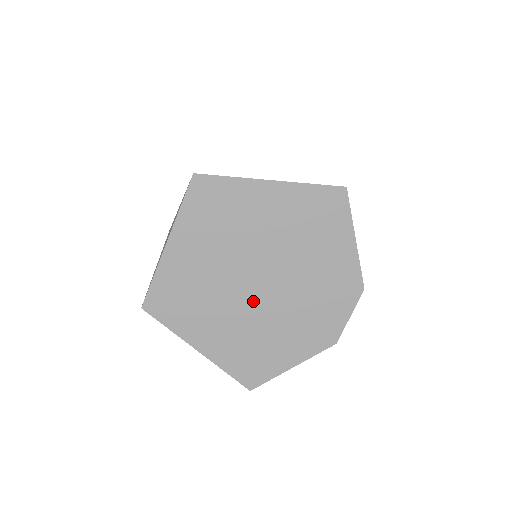
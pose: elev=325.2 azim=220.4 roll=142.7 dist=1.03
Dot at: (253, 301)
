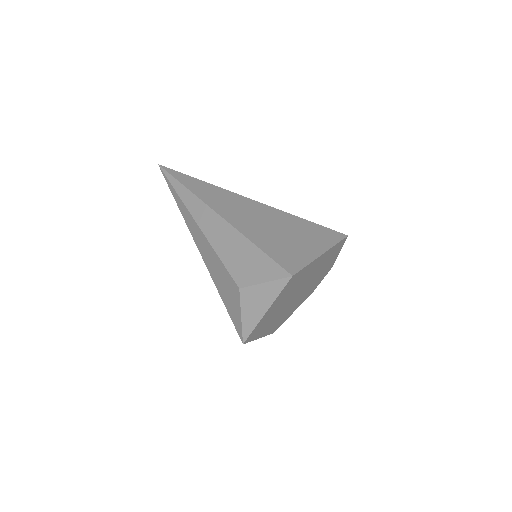
Dot at: (291, 303)
